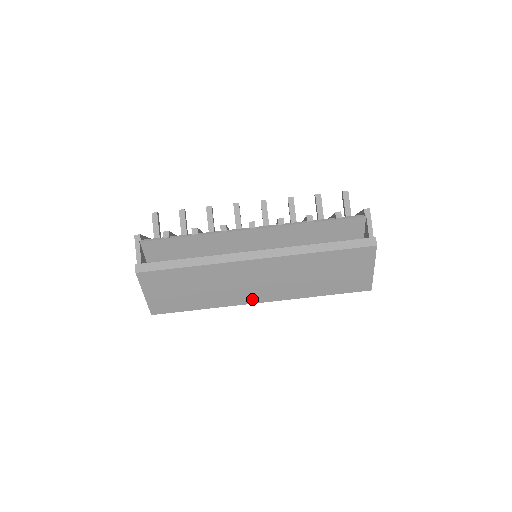
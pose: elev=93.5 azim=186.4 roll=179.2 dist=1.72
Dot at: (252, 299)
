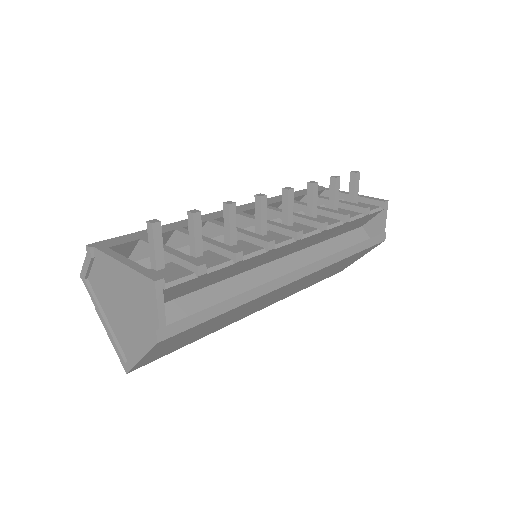
Dot at: (252, 312)
